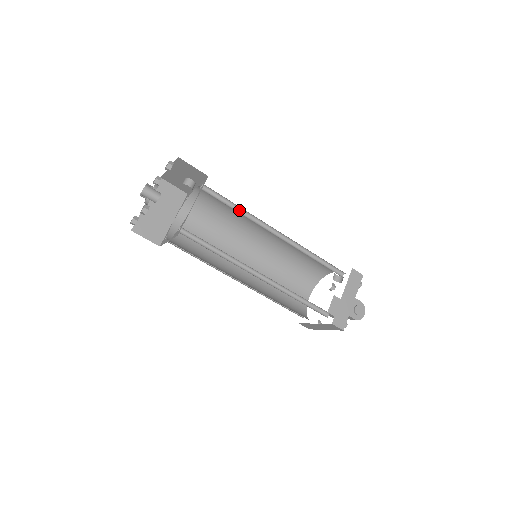
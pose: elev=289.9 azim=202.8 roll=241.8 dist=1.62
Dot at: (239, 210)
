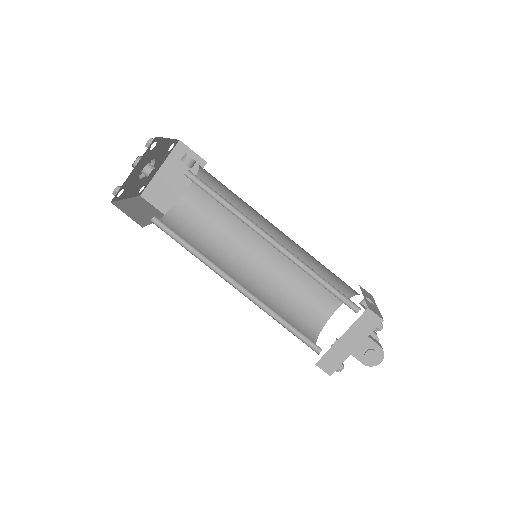
Dot at: (230, 205)
